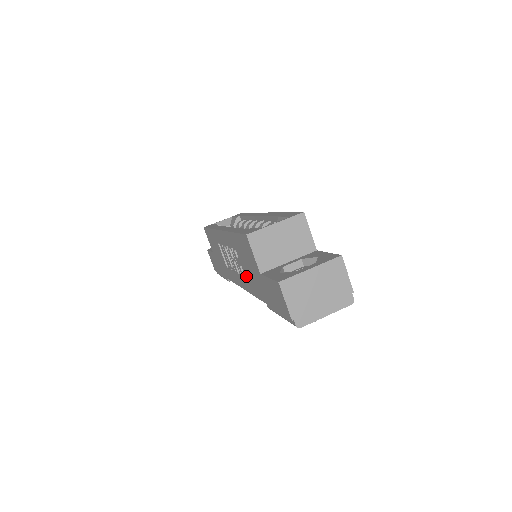
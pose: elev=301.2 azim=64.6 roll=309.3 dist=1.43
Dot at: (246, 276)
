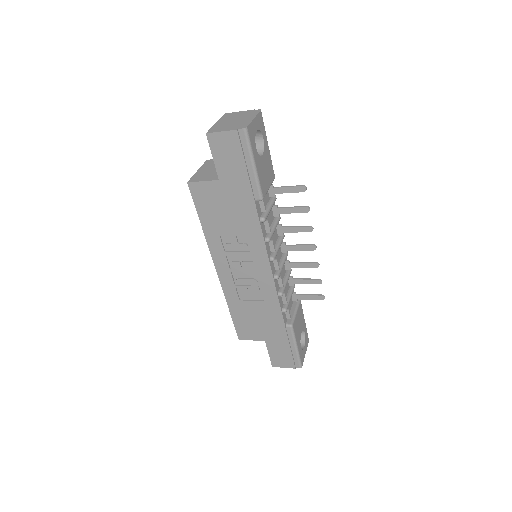
Dot at: (243, 233)
